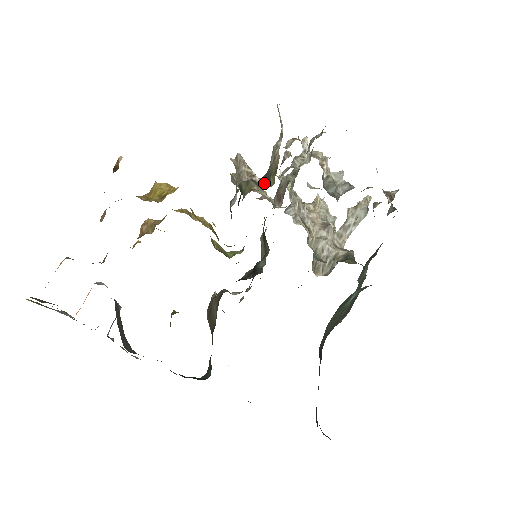
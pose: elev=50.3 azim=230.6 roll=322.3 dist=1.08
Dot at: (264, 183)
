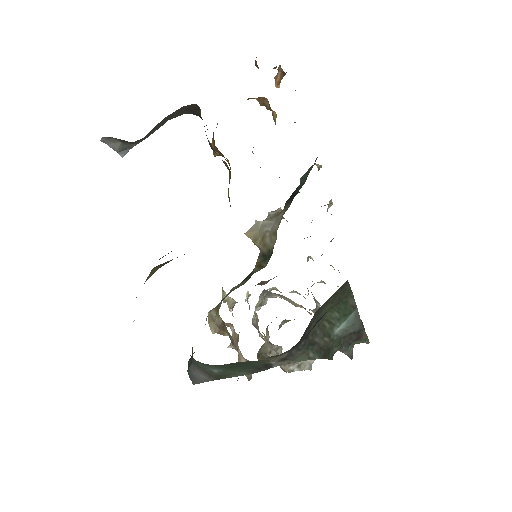
Dot at: occluded
